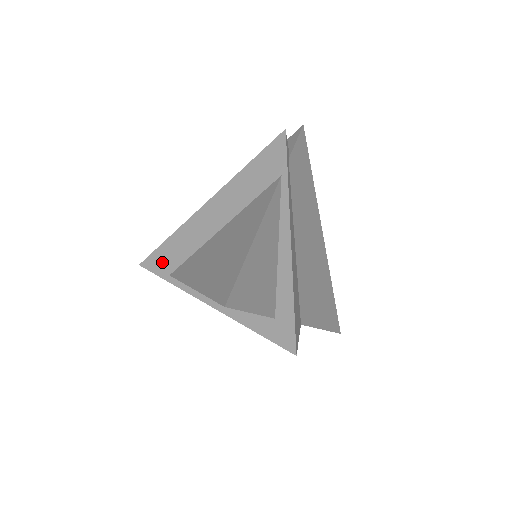
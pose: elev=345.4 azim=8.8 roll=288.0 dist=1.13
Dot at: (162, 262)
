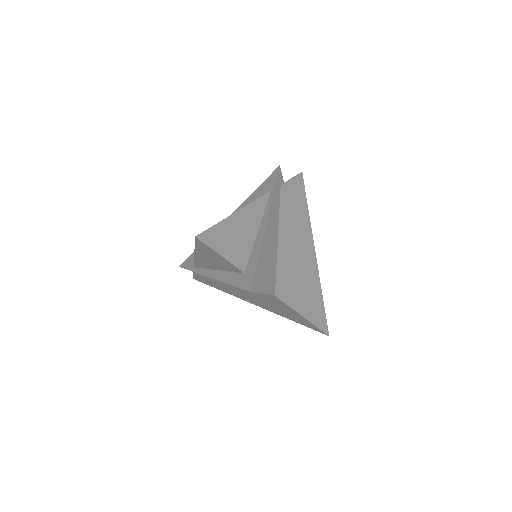
Dot at: (192, 261)
